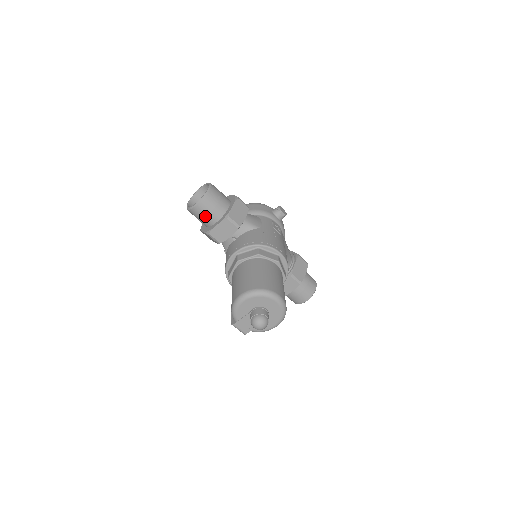
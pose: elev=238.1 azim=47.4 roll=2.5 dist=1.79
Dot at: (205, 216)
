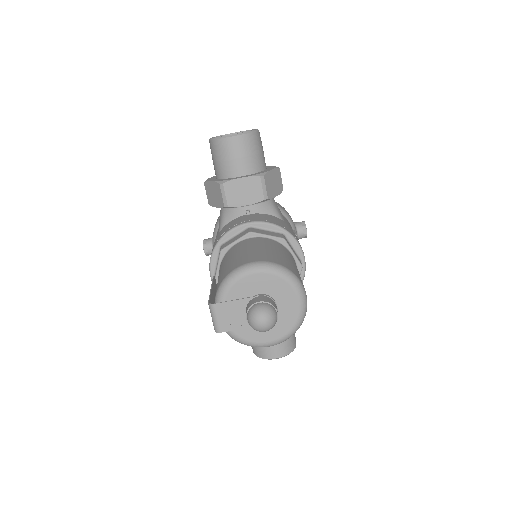
Dot at: (232, 159)
